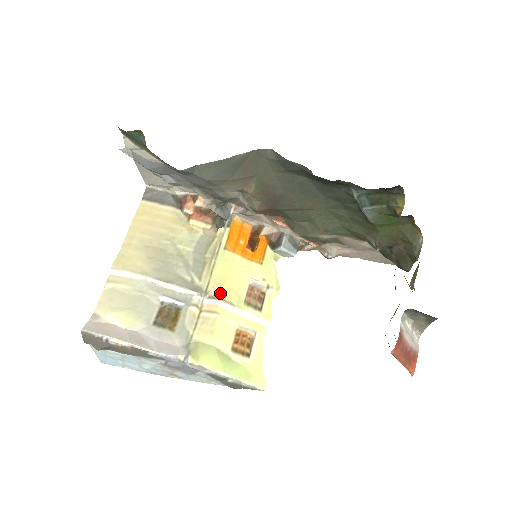
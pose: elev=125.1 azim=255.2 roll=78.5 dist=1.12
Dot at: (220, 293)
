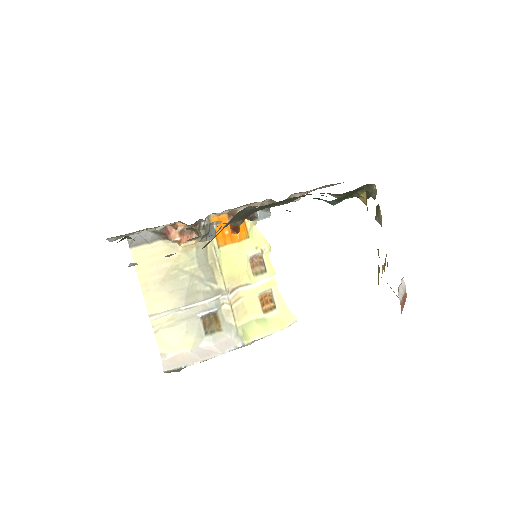
Dot at: (235, 283)
